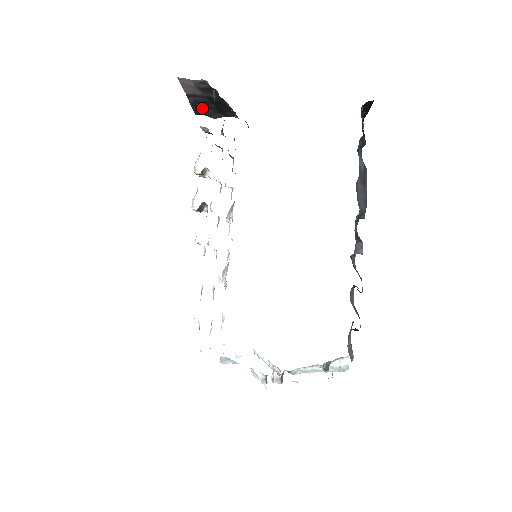
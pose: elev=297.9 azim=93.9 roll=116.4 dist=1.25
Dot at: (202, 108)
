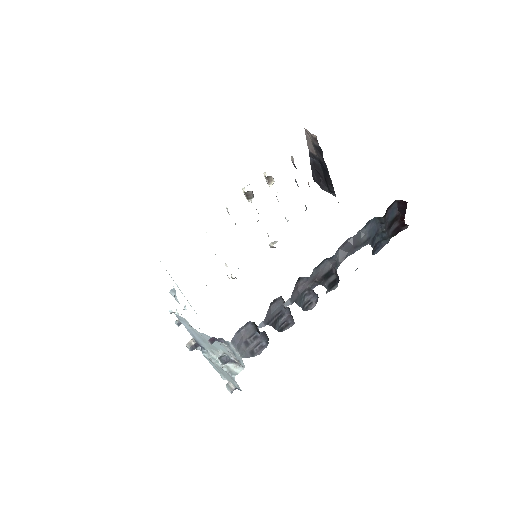
Dot at: (317, 174)
